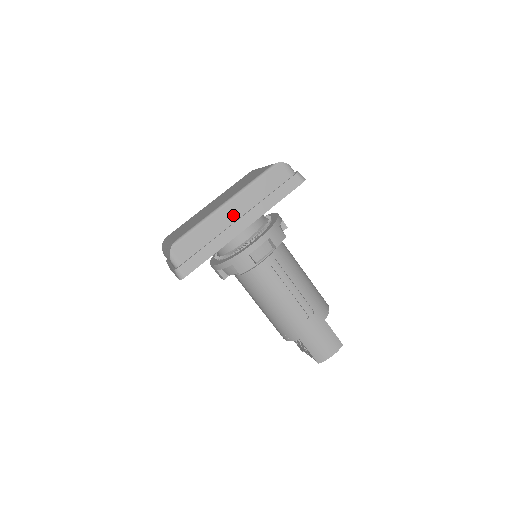
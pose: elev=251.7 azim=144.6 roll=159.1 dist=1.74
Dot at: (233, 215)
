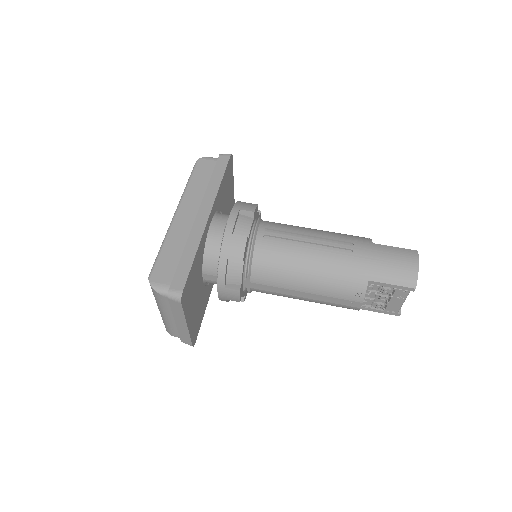
Dot at: (189, 217)
